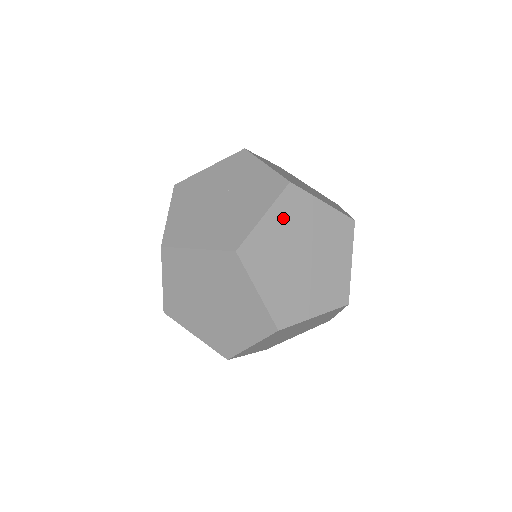
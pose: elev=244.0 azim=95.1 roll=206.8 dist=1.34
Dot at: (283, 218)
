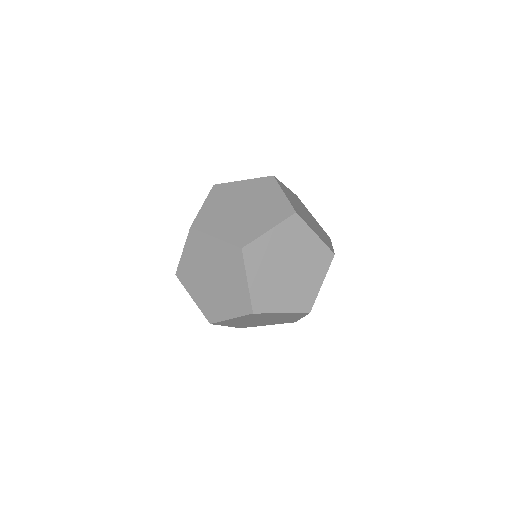
Dot at: (295, 197)
